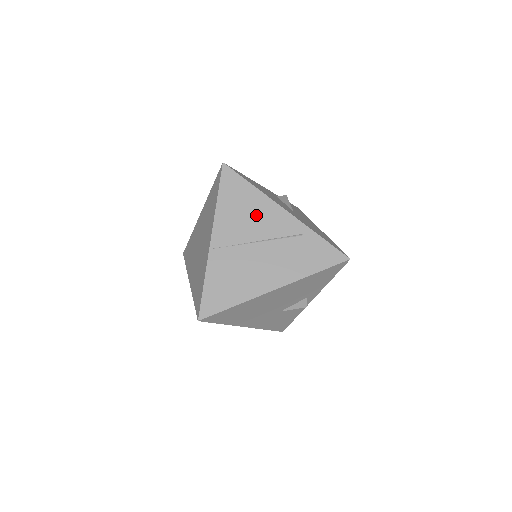
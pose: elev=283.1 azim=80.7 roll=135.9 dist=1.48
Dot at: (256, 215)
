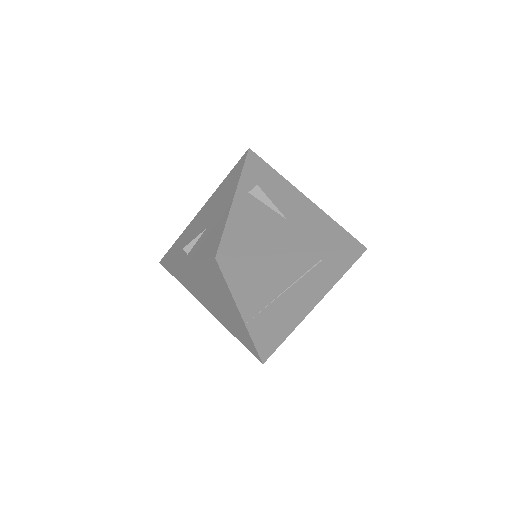
Dot at: (273, 275)
